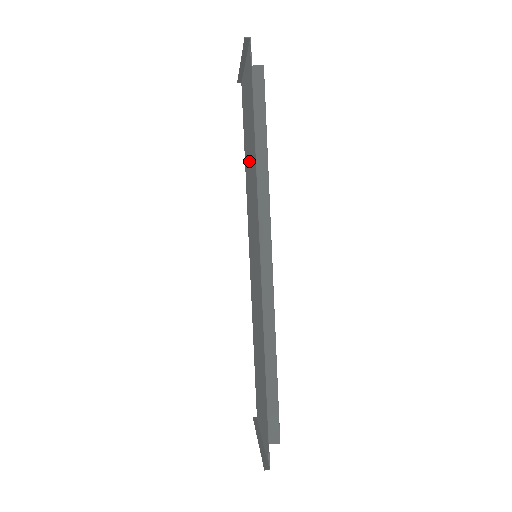
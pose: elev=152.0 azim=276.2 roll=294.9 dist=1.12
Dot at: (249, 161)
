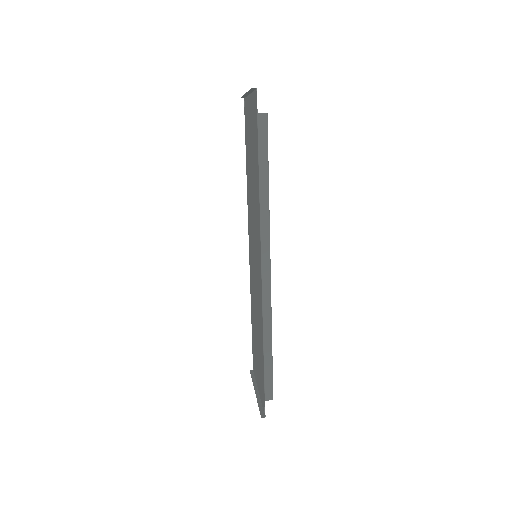
Dot at: (251, 178)
